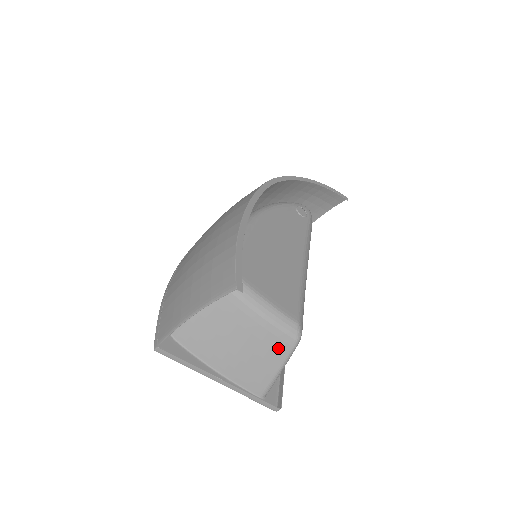
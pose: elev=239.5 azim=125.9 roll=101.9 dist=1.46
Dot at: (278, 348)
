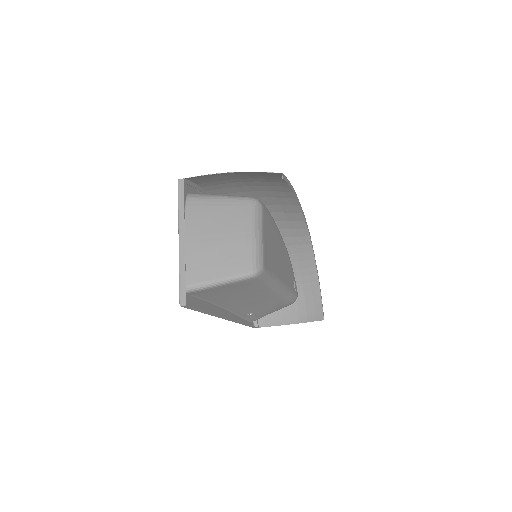
Dot at: (237, 264)
